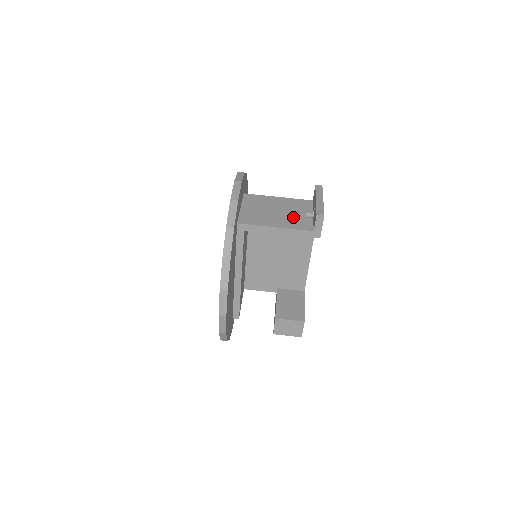
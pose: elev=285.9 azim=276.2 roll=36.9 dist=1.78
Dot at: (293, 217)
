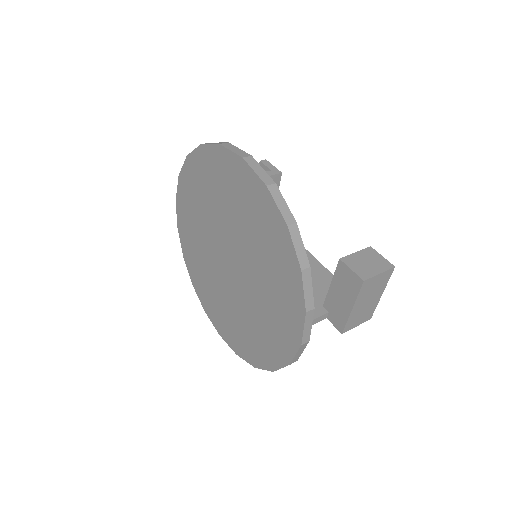
Dot at: occluded
